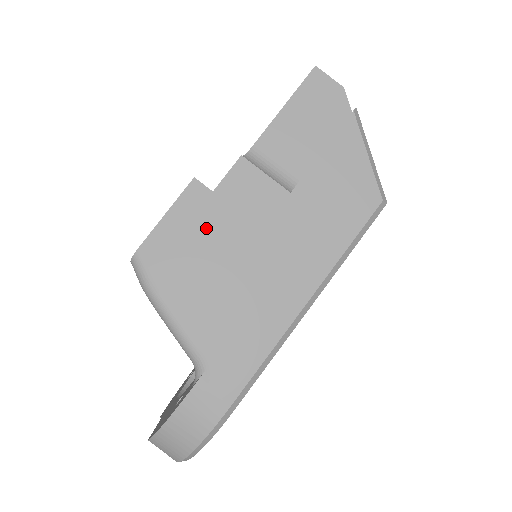
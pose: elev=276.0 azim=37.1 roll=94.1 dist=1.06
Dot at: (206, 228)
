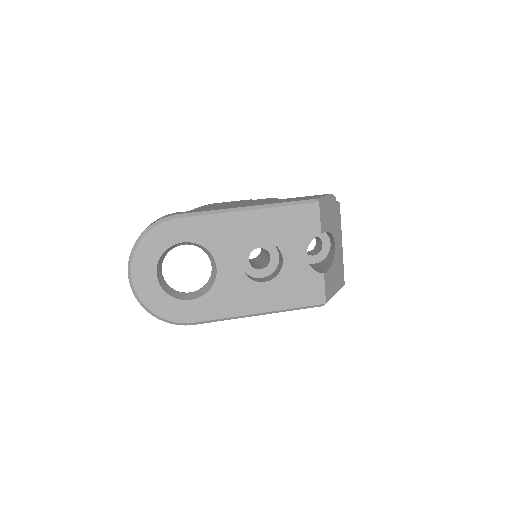
Dot at: occluded
